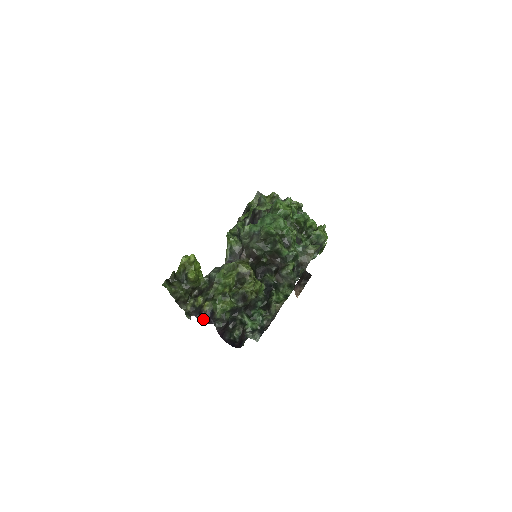
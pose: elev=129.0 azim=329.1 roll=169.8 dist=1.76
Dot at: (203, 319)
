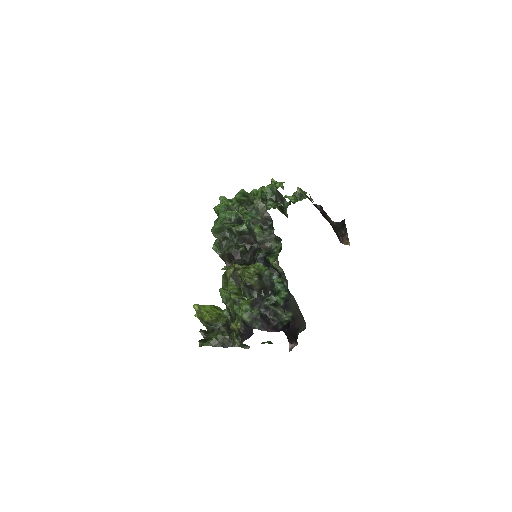
Dot at: (248, 335)
